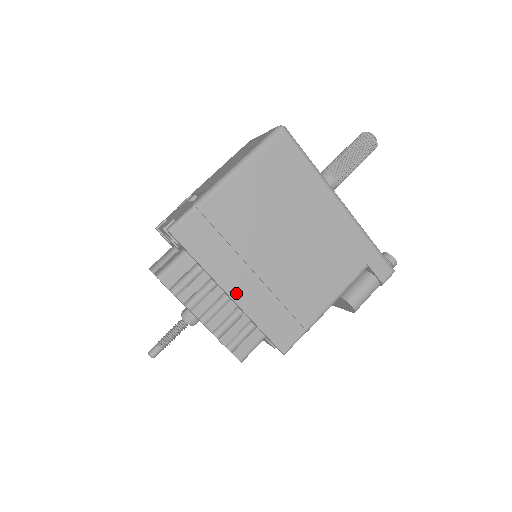
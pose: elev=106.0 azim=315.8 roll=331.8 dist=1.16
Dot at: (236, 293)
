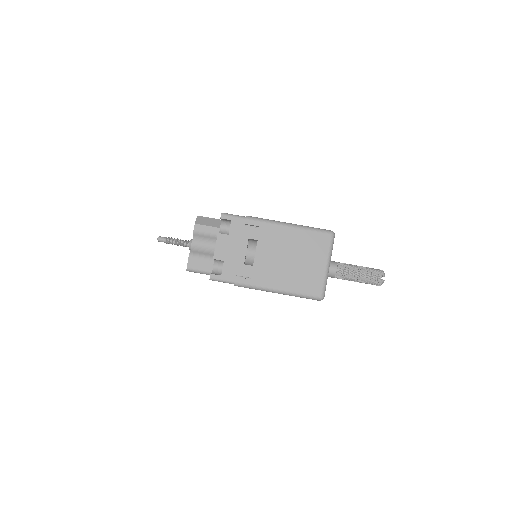
Dot at: occluded
